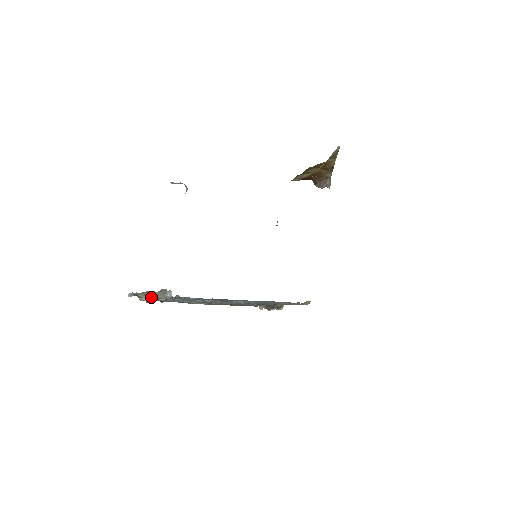
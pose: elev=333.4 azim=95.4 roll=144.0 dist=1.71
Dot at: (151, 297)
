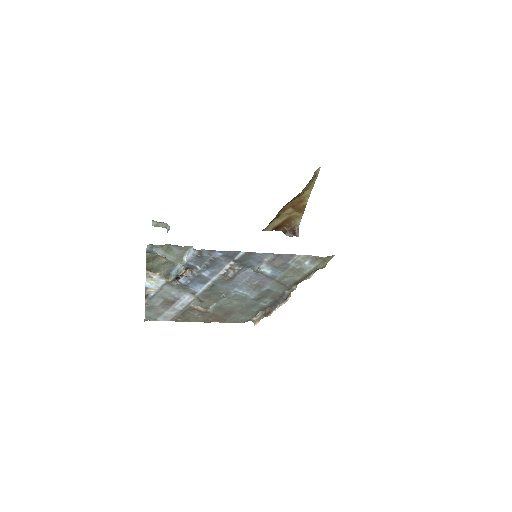
Dot at: (168, 257)
